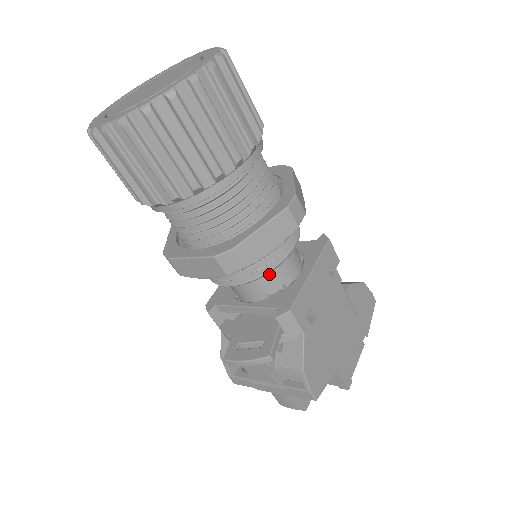
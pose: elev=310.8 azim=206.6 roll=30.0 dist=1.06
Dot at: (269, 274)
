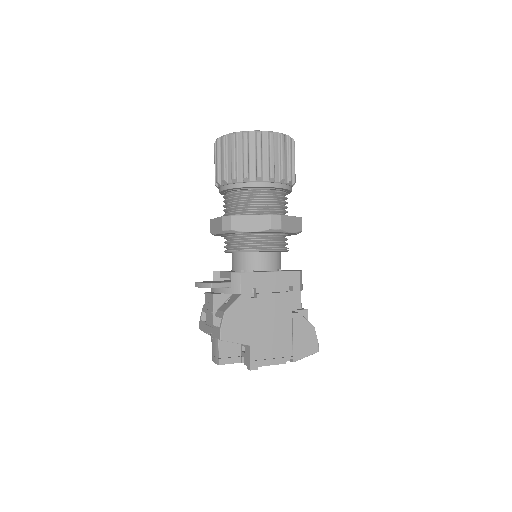
Dot at: (249, 257)
